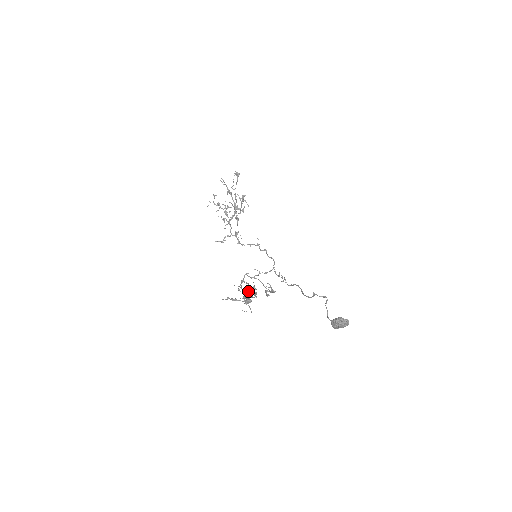
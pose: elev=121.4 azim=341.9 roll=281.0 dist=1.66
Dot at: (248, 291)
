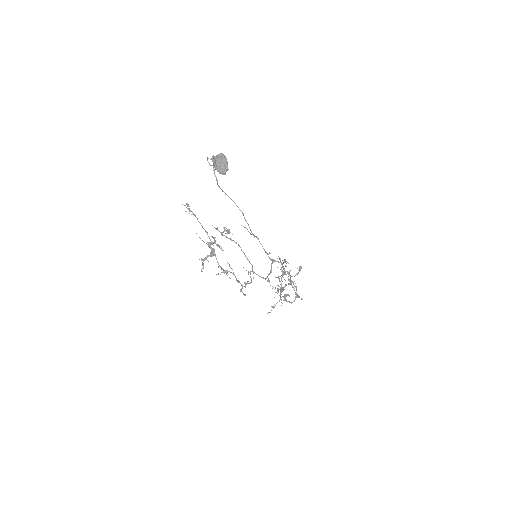
Dot at: (212, 244)
